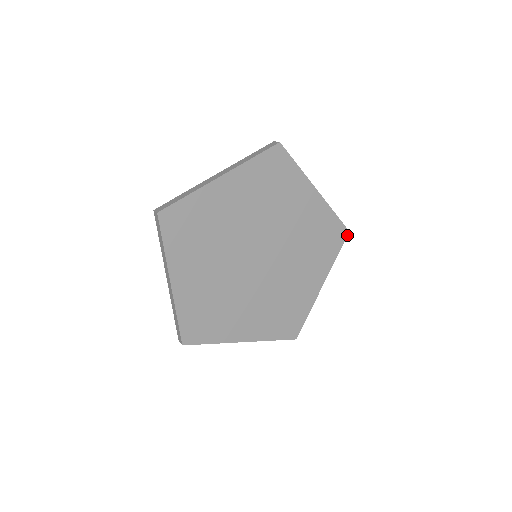
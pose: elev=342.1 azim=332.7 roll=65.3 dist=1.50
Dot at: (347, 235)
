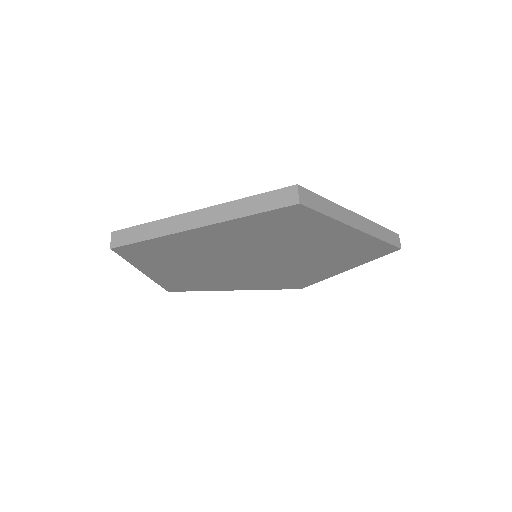
Dot at: (396, 250)
